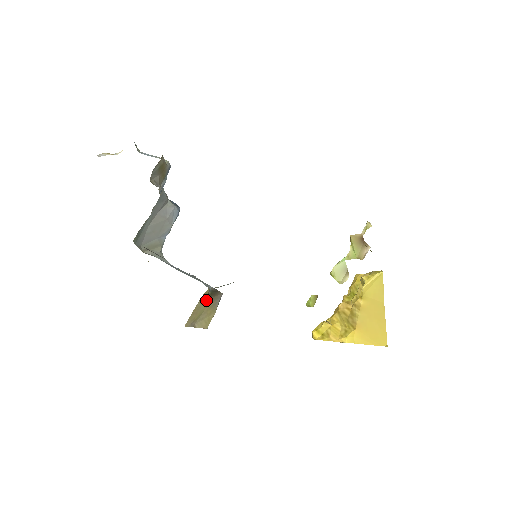
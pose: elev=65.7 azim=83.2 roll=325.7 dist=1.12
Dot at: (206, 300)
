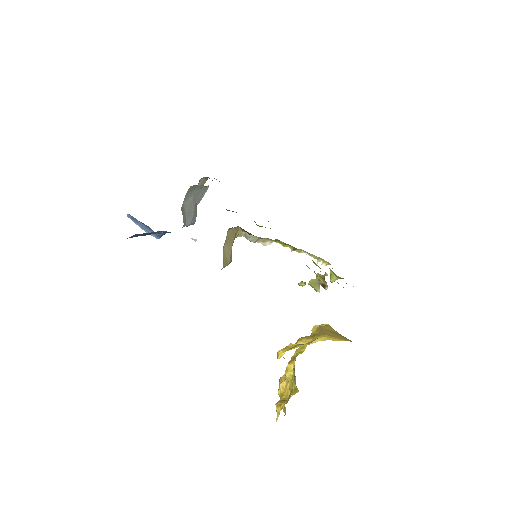
Dot at: occluded
